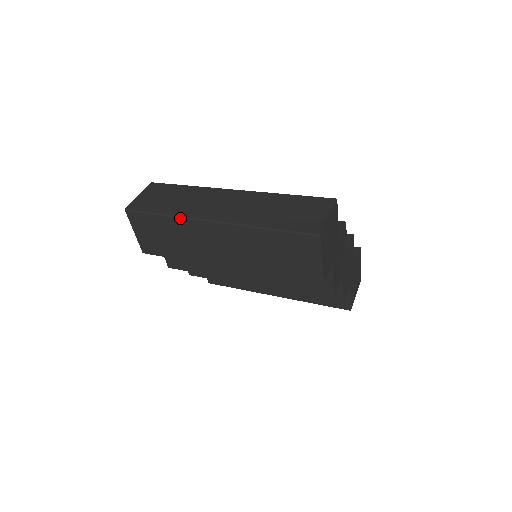
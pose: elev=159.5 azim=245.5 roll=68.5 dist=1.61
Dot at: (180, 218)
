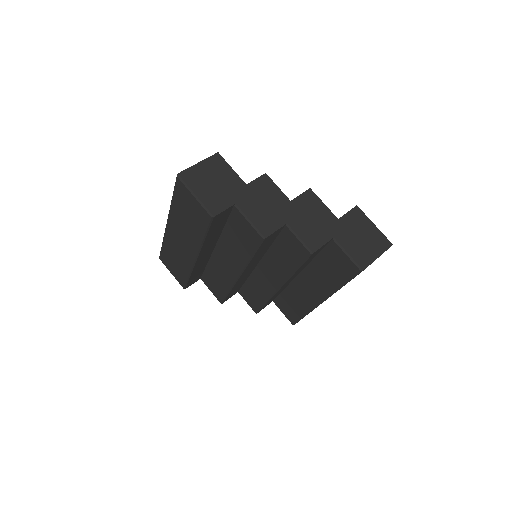
Dot at: (164, 237)
